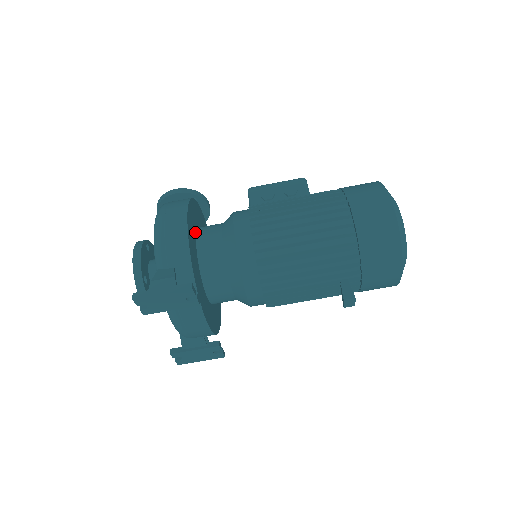
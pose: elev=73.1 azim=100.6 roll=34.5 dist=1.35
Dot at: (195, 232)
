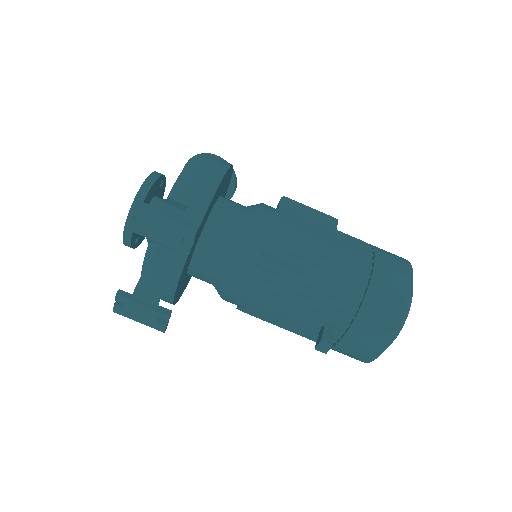
Dot at: (219, 195)
